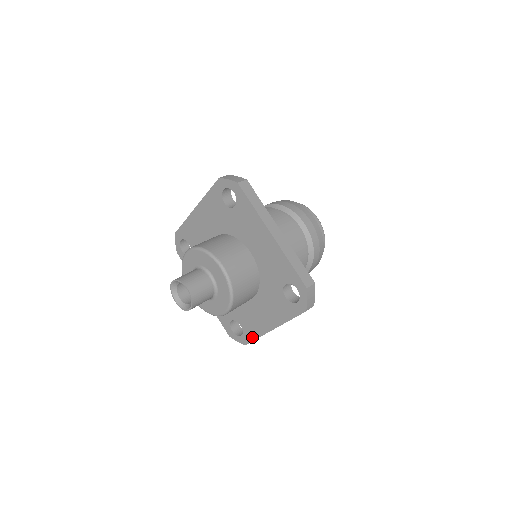
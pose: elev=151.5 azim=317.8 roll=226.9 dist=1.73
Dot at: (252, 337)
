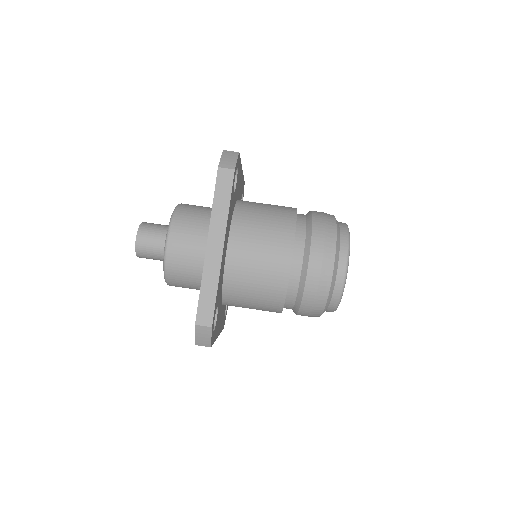
Dot at: occluded
